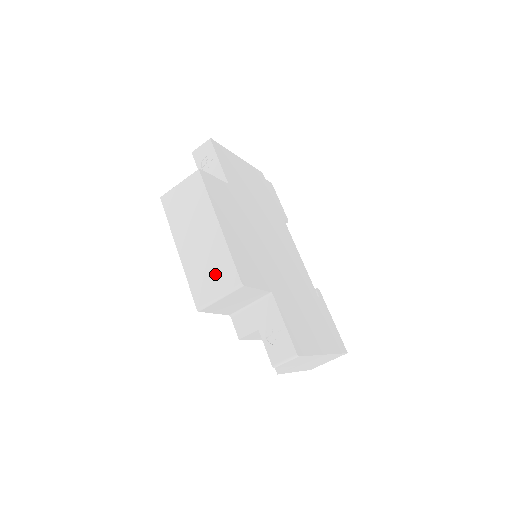
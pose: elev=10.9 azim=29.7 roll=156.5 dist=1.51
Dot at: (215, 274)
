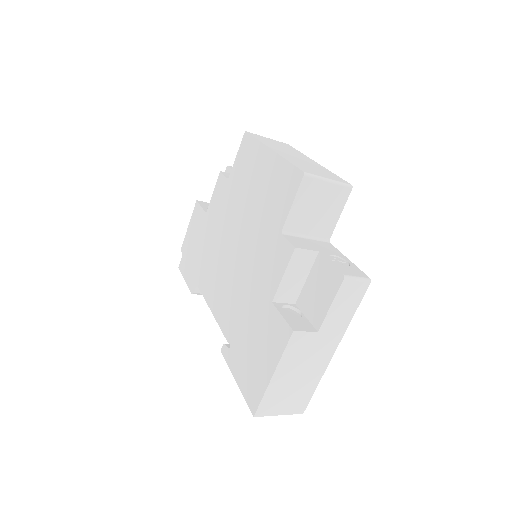
Dot at: (320, 171)
